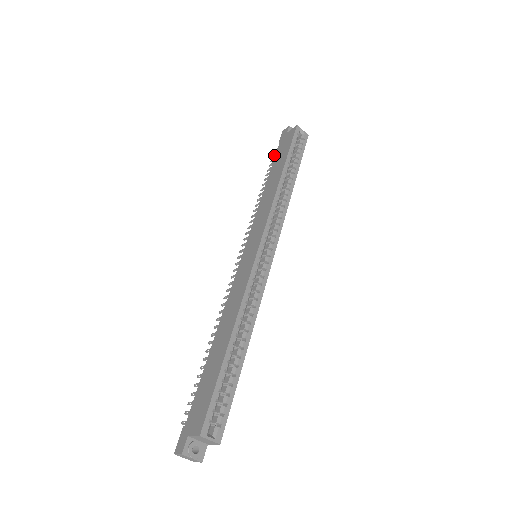
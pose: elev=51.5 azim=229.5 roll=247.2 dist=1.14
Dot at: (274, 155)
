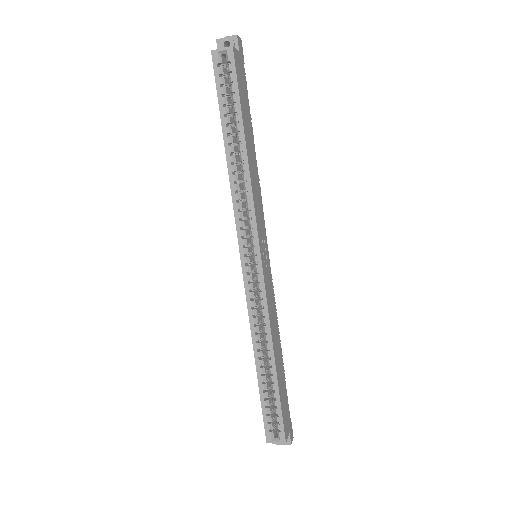
Dot at: occluded
